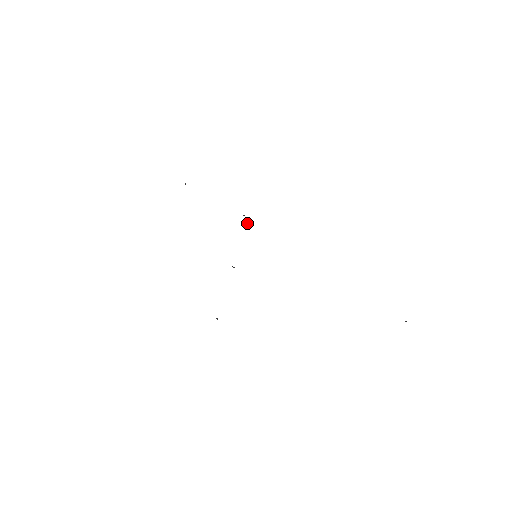
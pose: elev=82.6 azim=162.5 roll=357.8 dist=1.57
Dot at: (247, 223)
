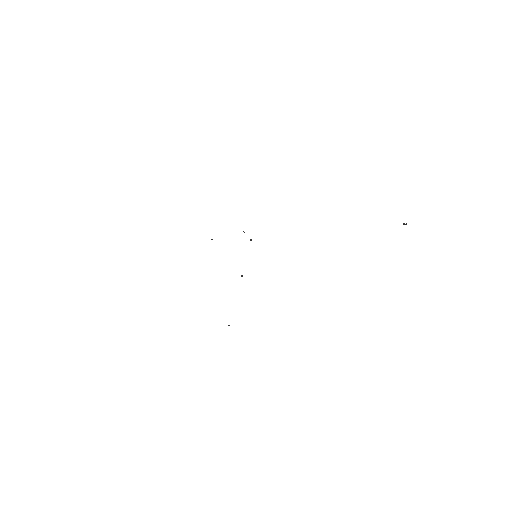
Dot at: (251, 239)
